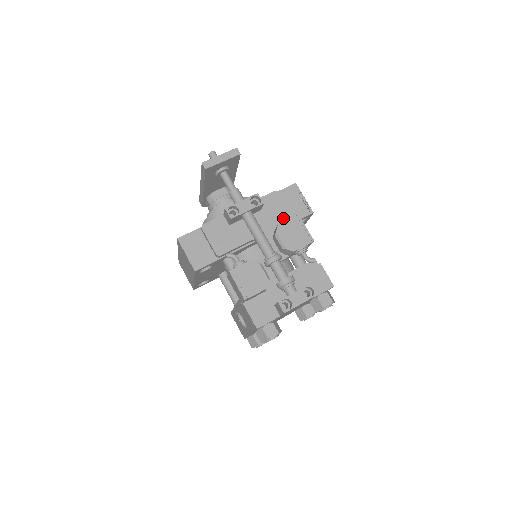
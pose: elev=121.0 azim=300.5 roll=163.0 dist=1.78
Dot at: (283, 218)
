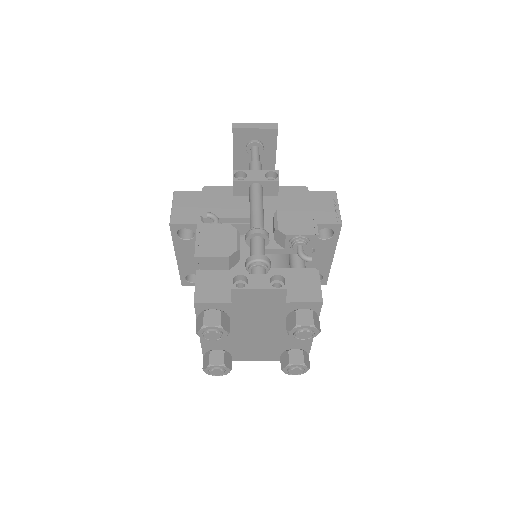
Dot at: occluded
